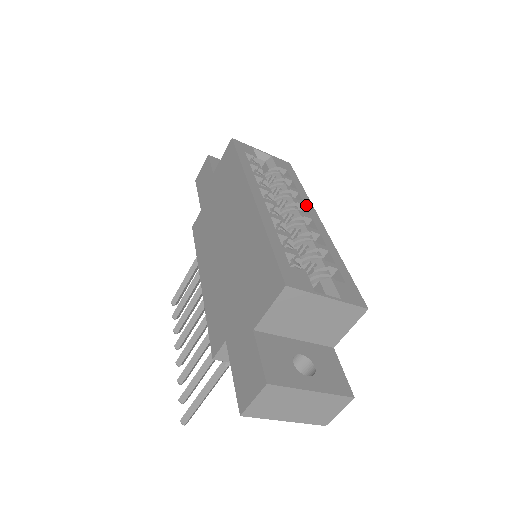
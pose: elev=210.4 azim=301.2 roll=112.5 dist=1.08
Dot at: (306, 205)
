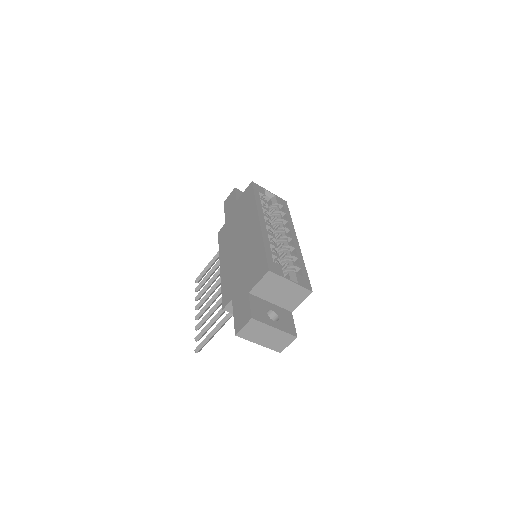
Dot at: (291, 230)
